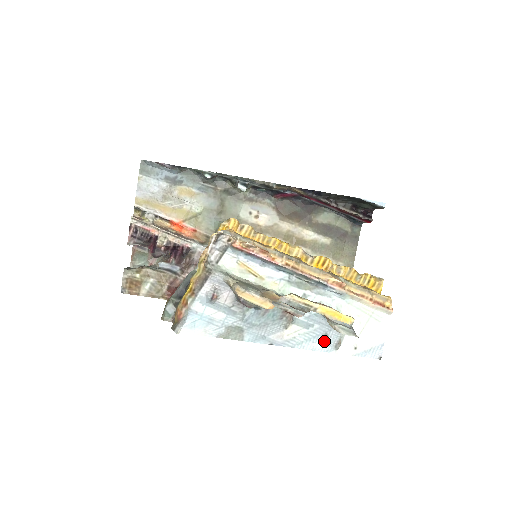
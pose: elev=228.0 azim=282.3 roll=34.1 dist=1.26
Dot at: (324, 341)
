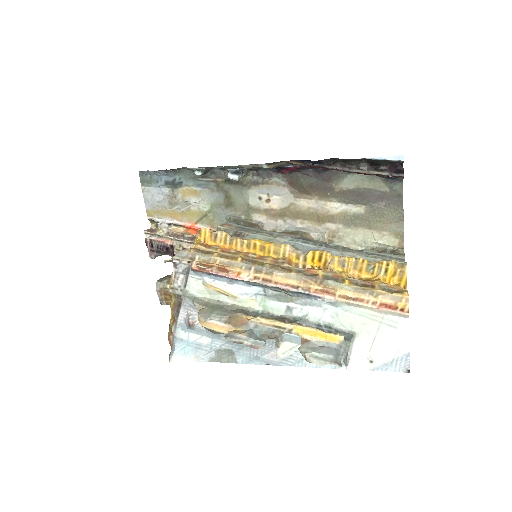
Dot at: occluded
